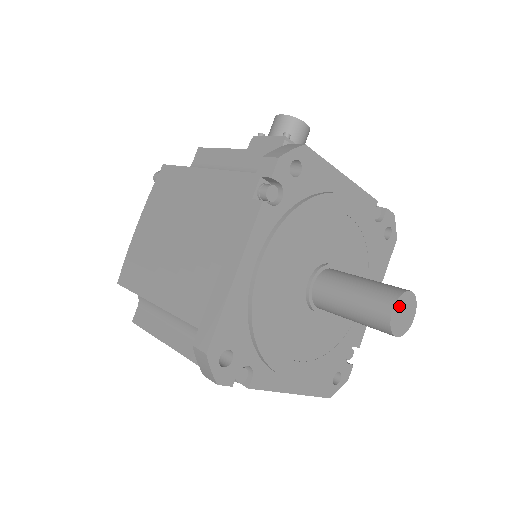
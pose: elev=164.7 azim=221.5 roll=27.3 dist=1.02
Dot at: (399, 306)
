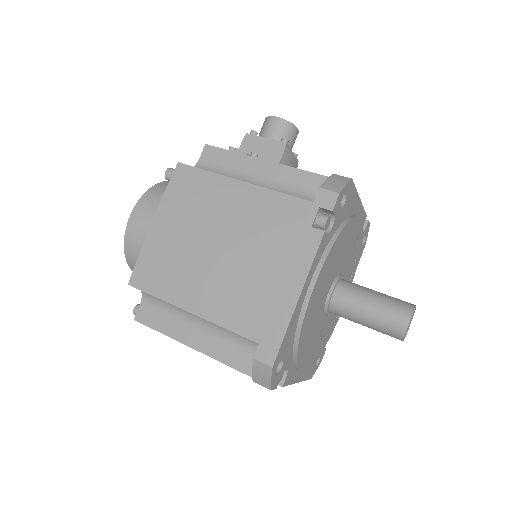
Dot at: occluded
